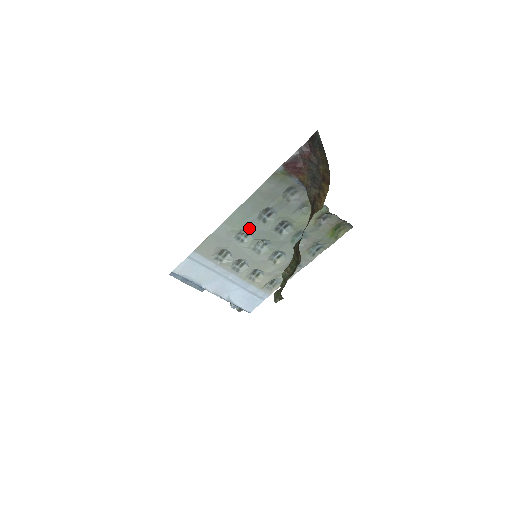
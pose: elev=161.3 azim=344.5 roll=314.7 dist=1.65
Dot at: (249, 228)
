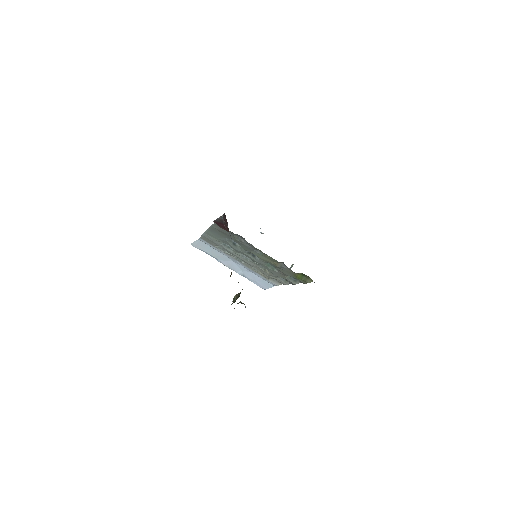
Dot at: (226, 243)
